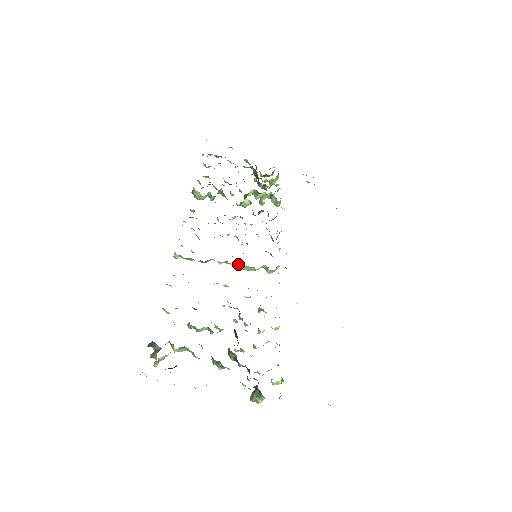
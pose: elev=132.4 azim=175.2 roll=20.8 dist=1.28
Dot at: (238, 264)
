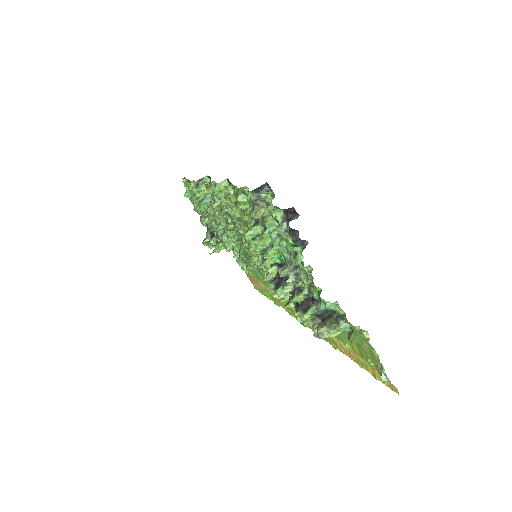
Dot at: occluded
